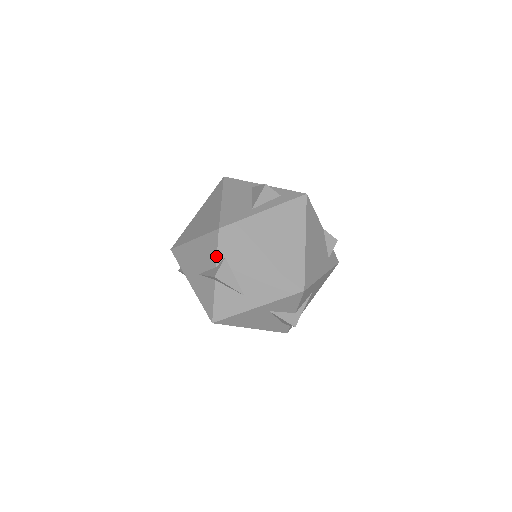
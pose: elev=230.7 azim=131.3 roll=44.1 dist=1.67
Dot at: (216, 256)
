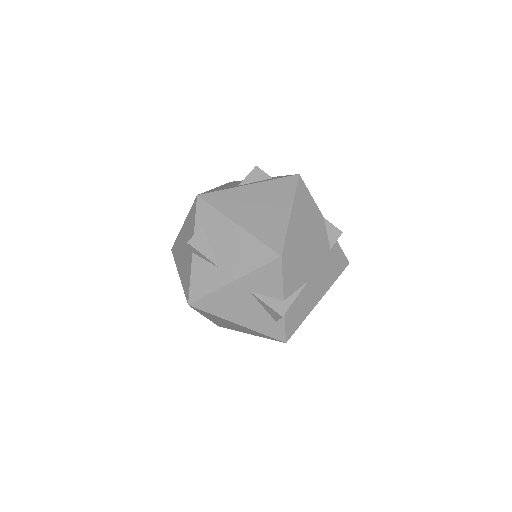
Dot at: (194, 225)
